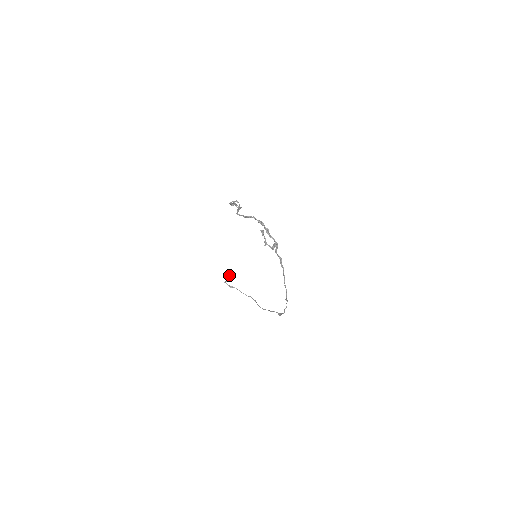
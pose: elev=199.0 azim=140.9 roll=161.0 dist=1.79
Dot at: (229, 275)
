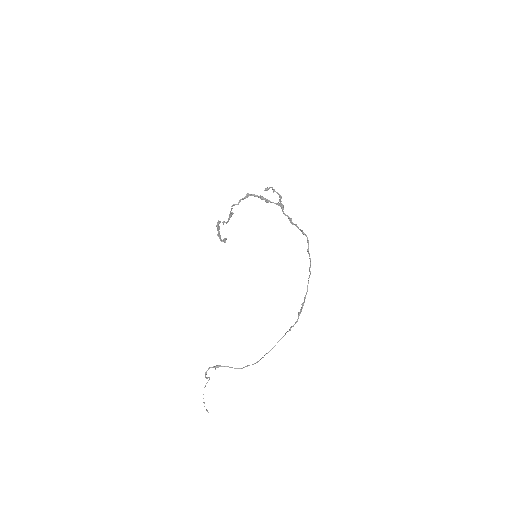
Dot at: occluded
